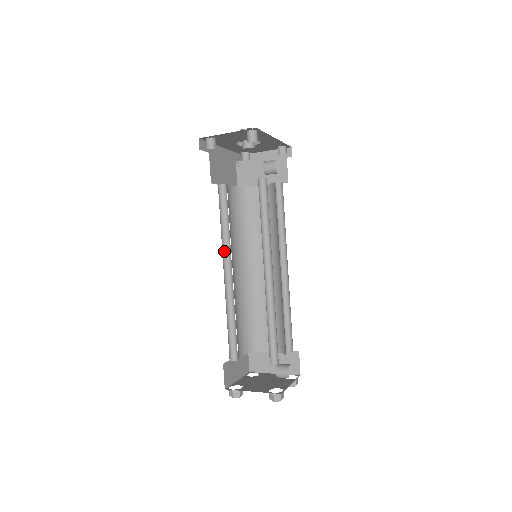
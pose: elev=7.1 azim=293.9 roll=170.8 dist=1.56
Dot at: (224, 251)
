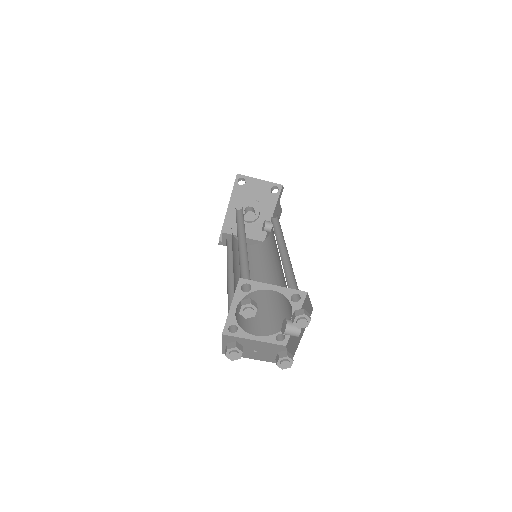
Dot at: (237, 232)
